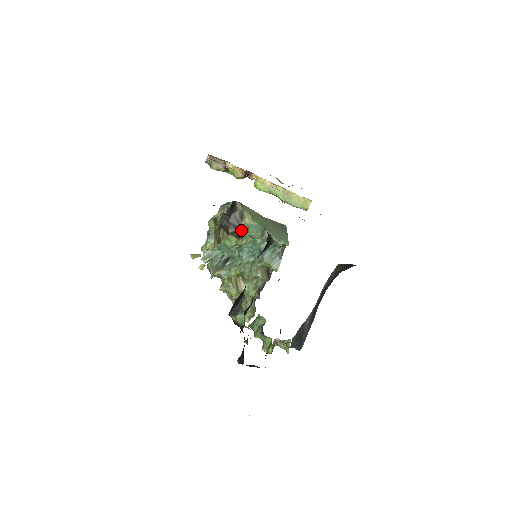
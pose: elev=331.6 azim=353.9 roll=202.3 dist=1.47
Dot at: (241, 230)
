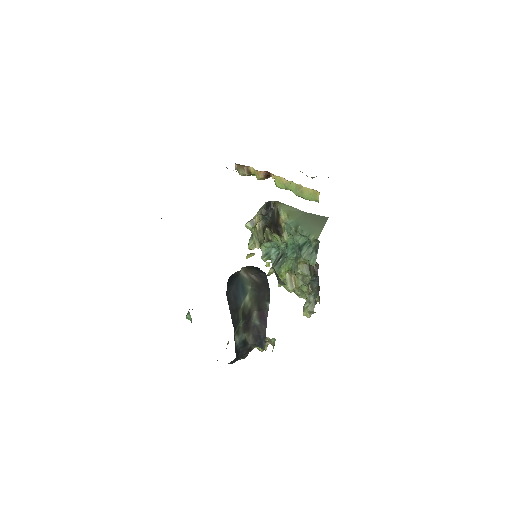
Dot at: (281, 228)
